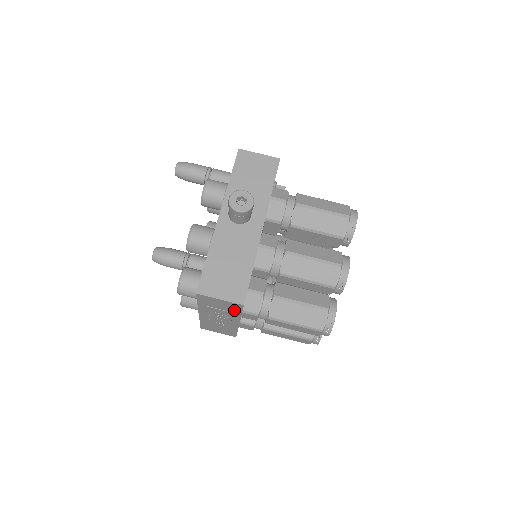
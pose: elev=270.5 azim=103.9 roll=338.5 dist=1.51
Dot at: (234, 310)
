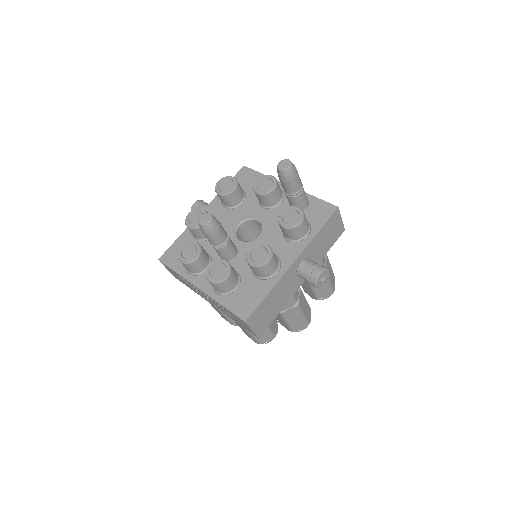
Dot at: (240, 324)
